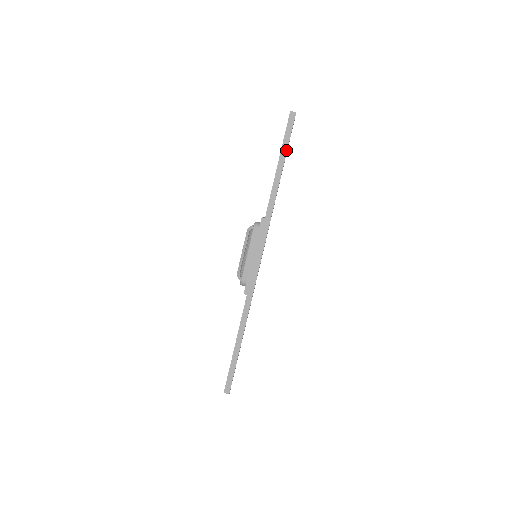
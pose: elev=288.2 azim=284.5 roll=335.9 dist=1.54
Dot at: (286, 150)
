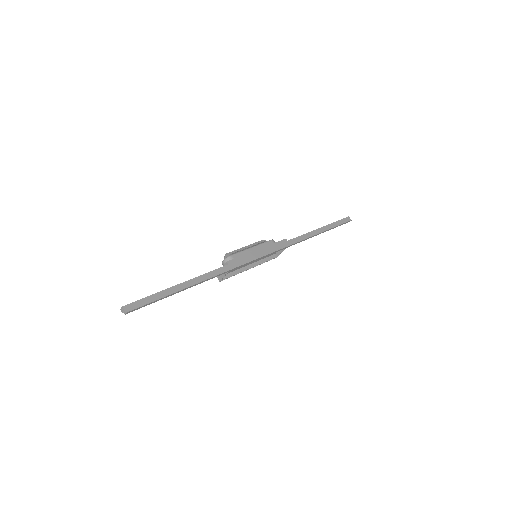
Dot at: (332, 227)
